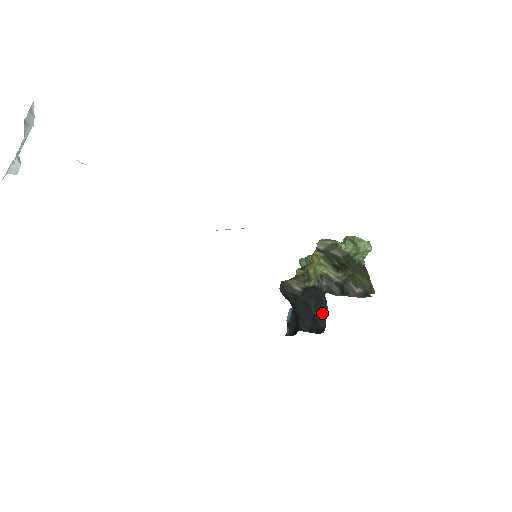
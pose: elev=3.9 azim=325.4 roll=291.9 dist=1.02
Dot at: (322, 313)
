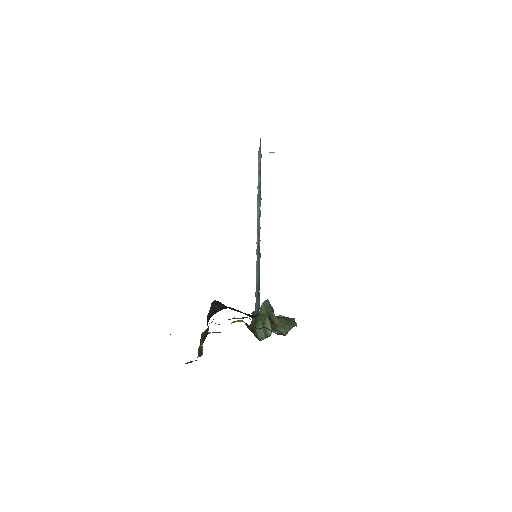
Dot at: occluded
